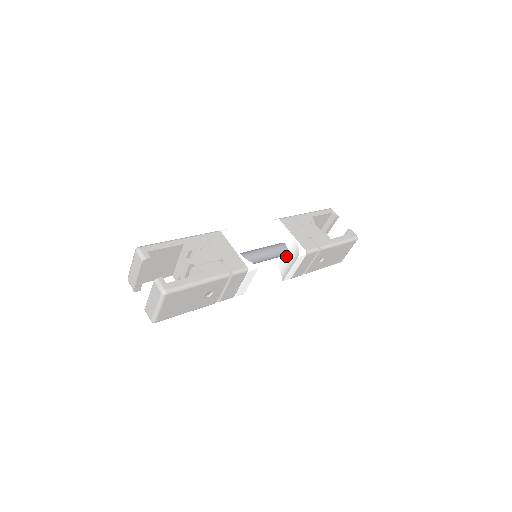
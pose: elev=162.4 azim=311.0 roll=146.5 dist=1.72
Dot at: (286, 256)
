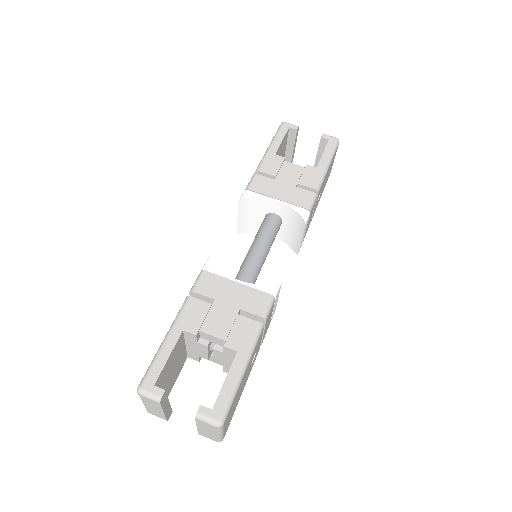
Dot at: (283, 225)
